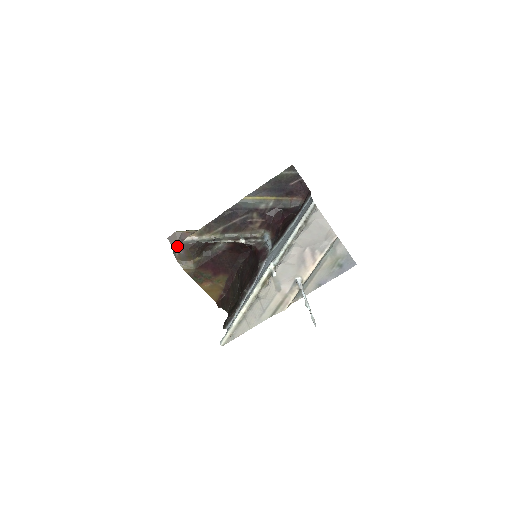
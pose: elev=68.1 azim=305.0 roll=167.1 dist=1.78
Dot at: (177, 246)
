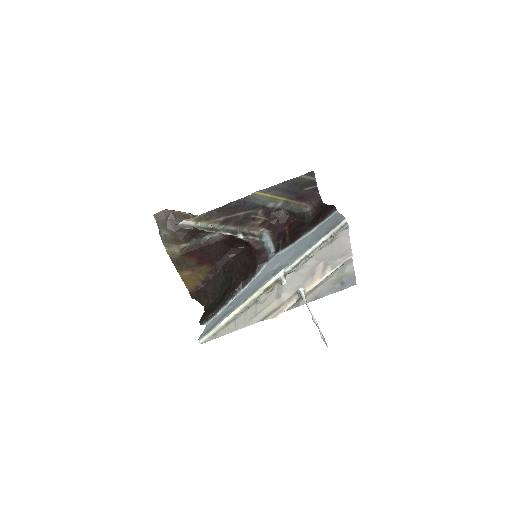
Dot at: (163, 226)
